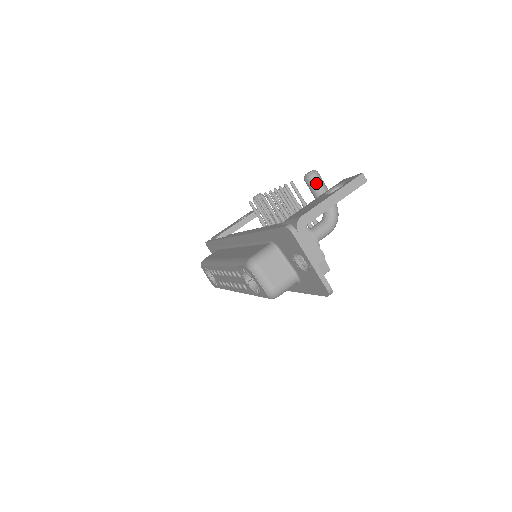
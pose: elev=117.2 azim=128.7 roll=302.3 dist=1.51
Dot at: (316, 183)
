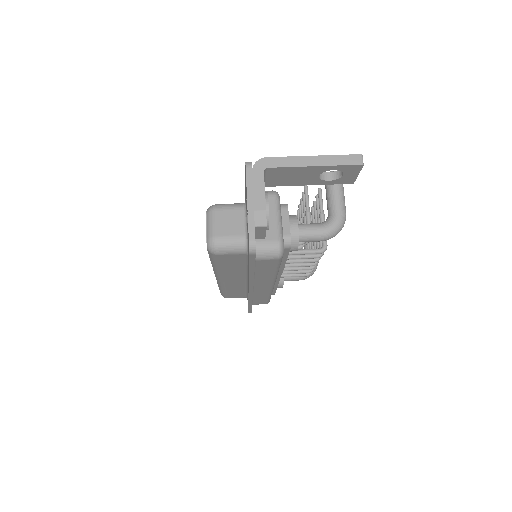
Dot at: occluded
